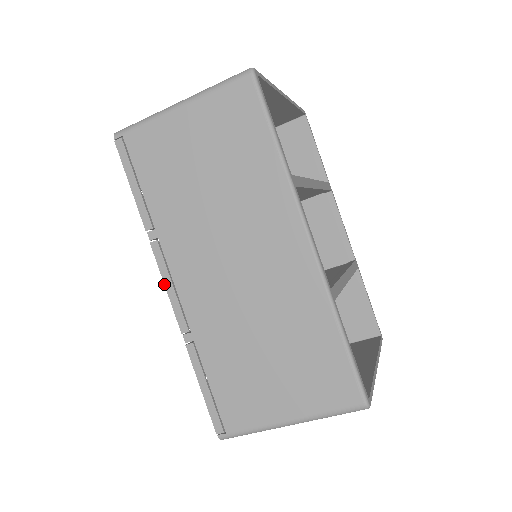
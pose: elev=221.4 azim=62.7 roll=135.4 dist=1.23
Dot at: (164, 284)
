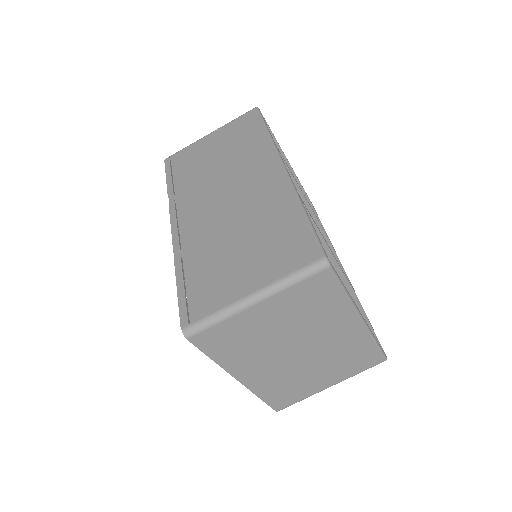
Dot at: occluded
